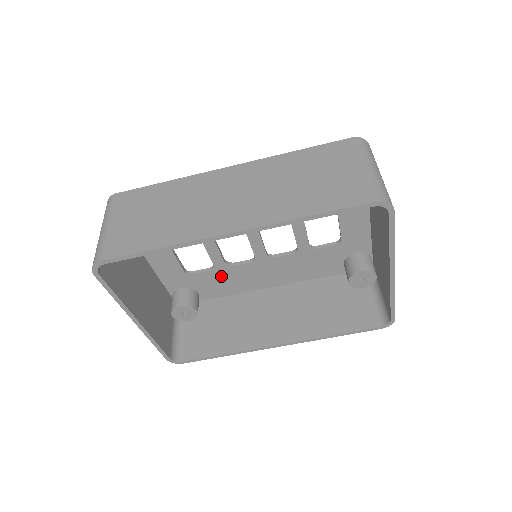
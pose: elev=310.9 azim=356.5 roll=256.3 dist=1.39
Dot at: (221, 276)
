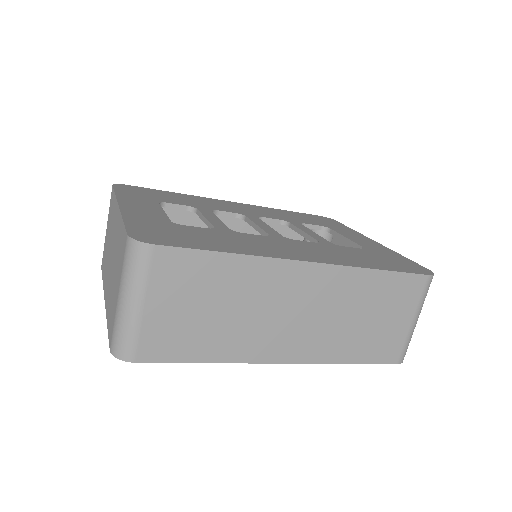
Dot at: occluded
